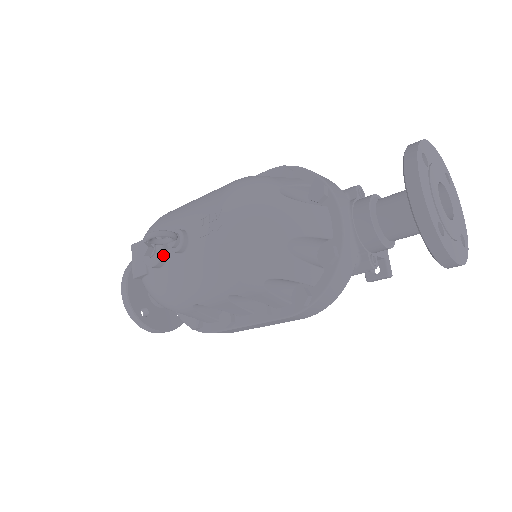
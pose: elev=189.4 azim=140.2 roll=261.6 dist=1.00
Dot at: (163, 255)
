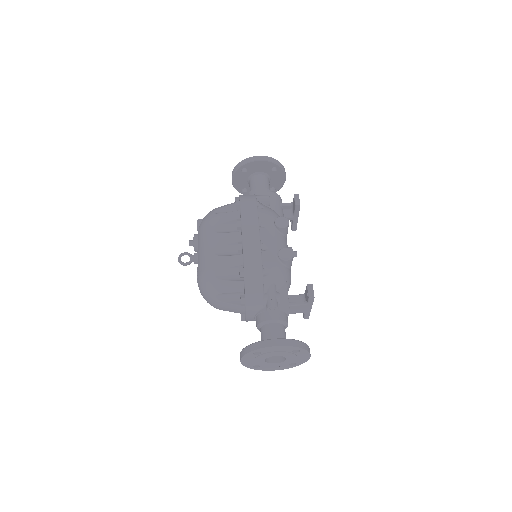
Dot at: occluded
